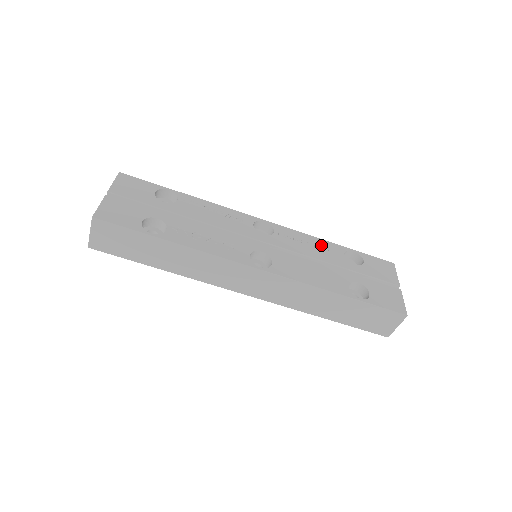
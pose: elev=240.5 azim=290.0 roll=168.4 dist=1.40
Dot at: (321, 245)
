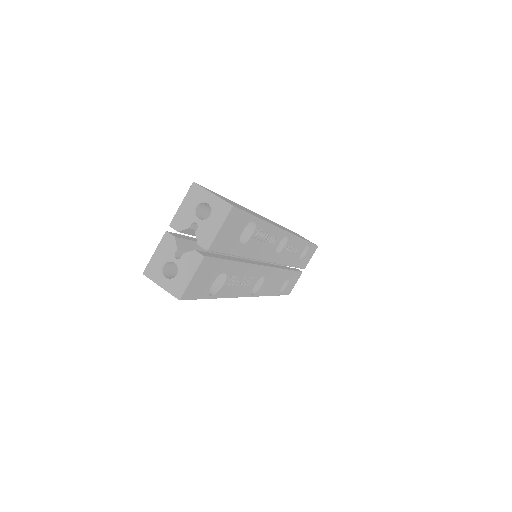
Dot at: (299, 248)
